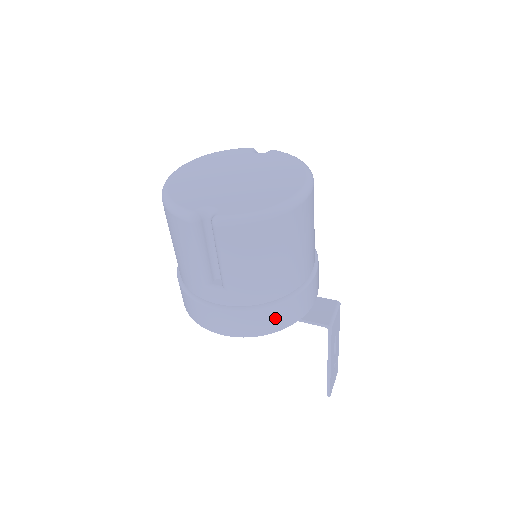
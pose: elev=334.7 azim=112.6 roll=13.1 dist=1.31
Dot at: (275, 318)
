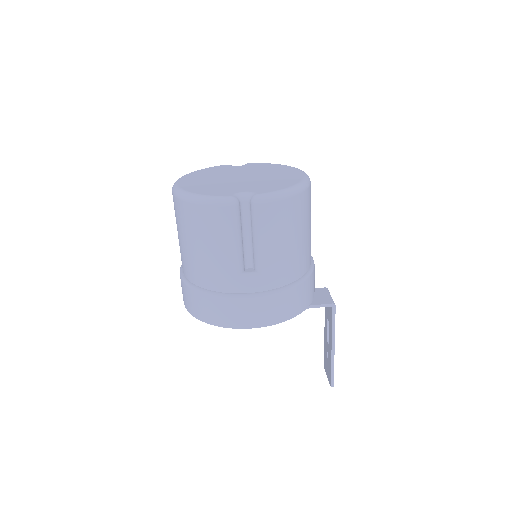
Dot at: (300, 297)
